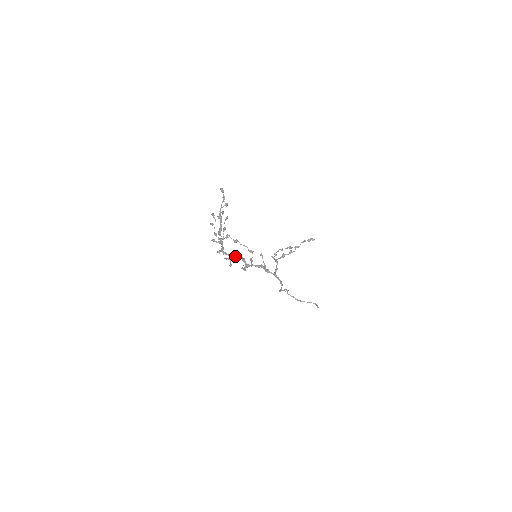
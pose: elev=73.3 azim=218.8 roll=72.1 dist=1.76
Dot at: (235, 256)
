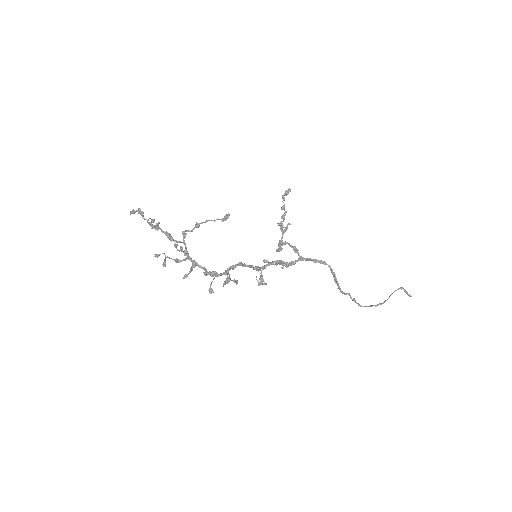
Dot at: (229, 268)
